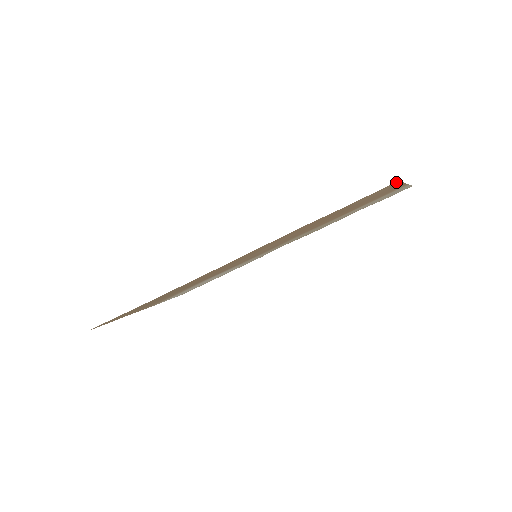
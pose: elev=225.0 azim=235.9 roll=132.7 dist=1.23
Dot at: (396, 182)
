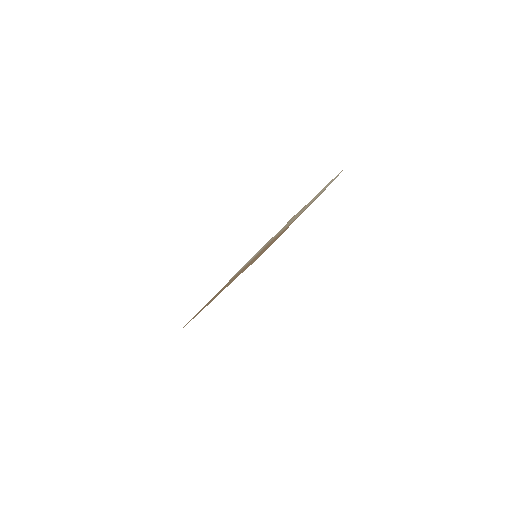
Dot at: occluded
